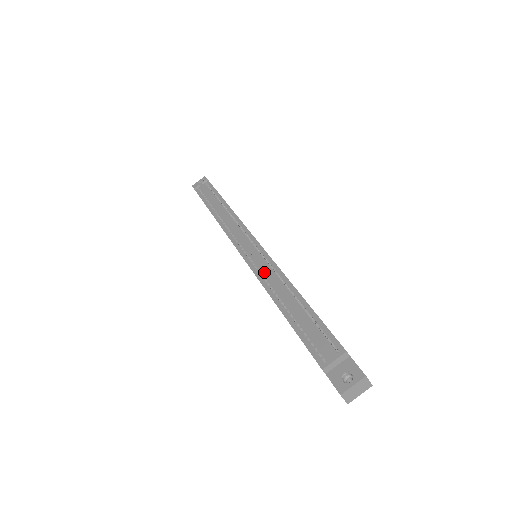
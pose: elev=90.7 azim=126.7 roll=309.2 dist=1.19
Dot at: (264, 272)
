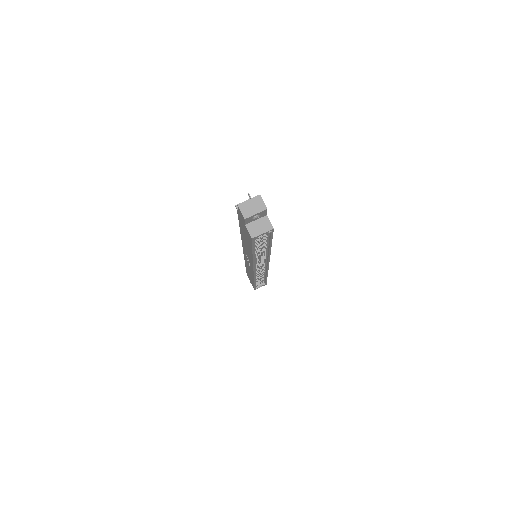
Dot at: occluded
